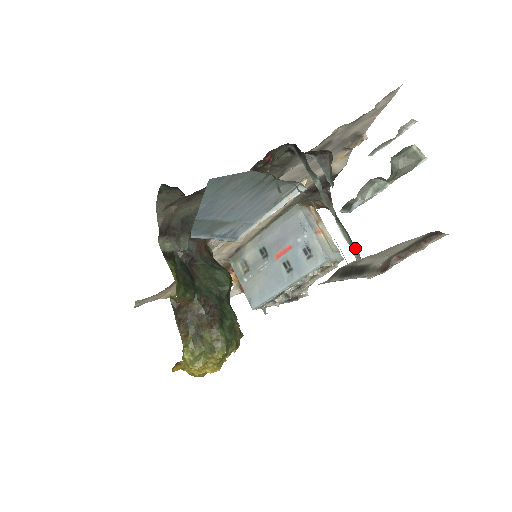
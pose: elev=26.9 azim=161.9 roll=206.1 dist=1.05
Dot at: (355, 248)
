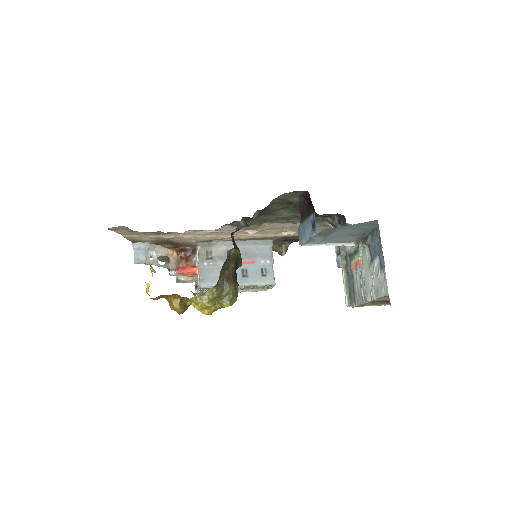
Dot at: (348, 288)
